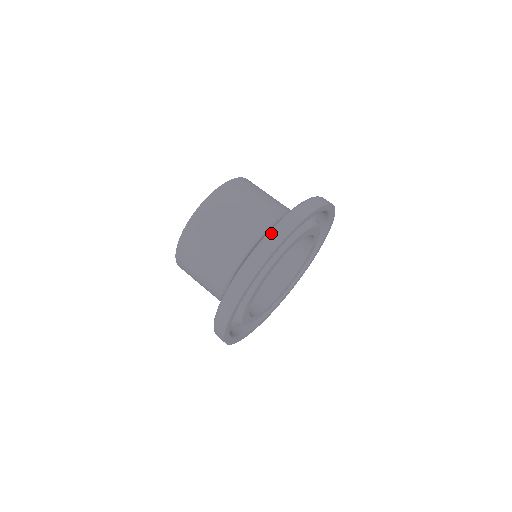
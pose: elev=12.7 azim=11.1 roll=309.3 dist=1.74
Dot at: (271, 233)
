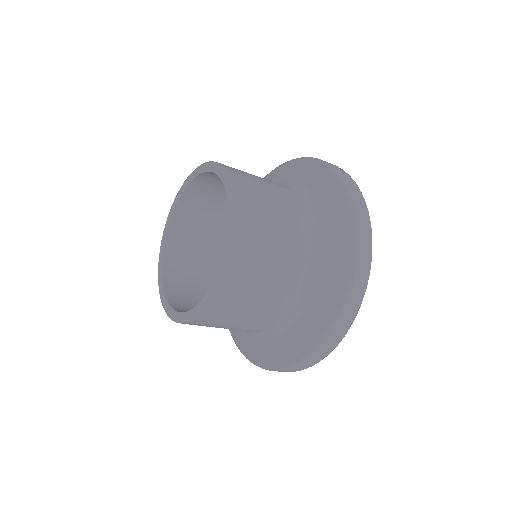
Dot at: (344, 178)
